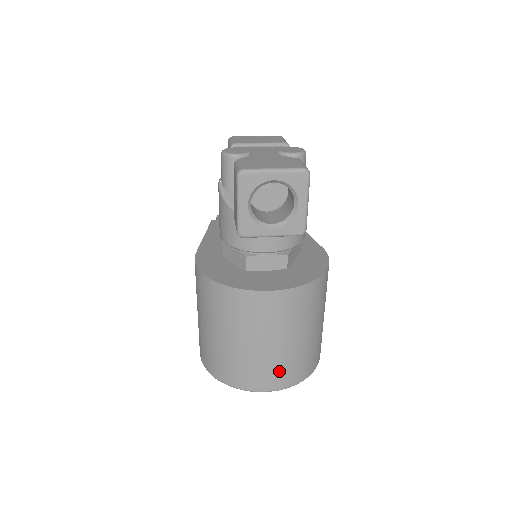
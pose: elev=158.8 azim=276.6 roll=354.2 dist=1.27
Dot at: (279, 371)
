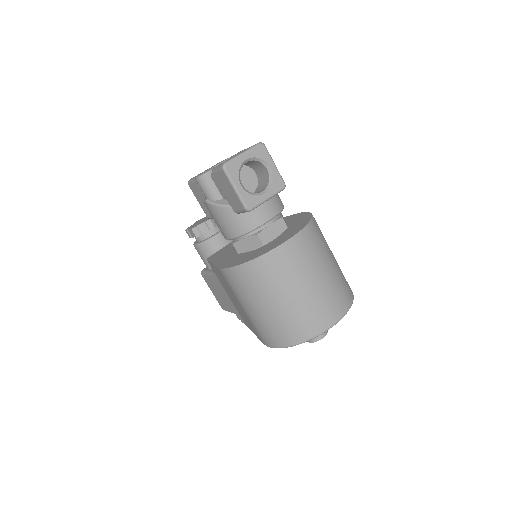
Dot at: (333, 300)
